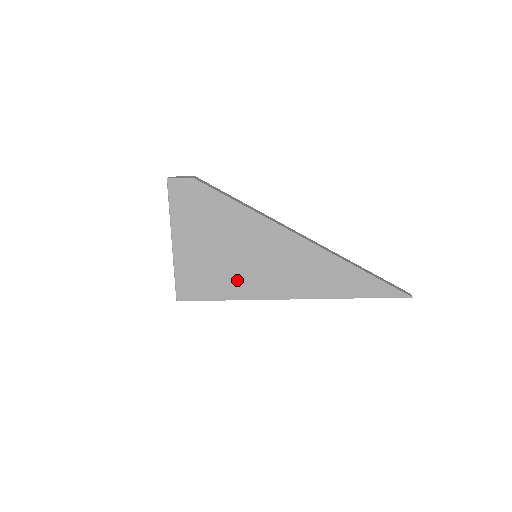
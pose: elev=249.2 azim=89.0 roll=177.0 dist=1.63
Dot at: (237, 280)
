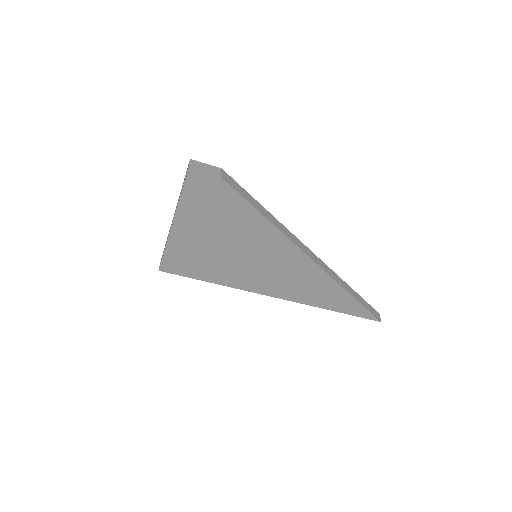
Dot at: (228, 271)
